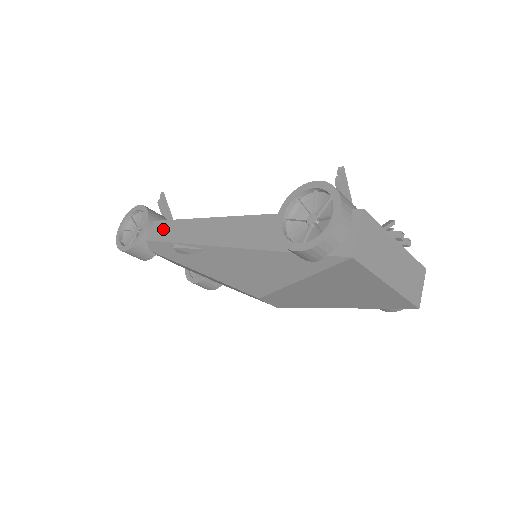
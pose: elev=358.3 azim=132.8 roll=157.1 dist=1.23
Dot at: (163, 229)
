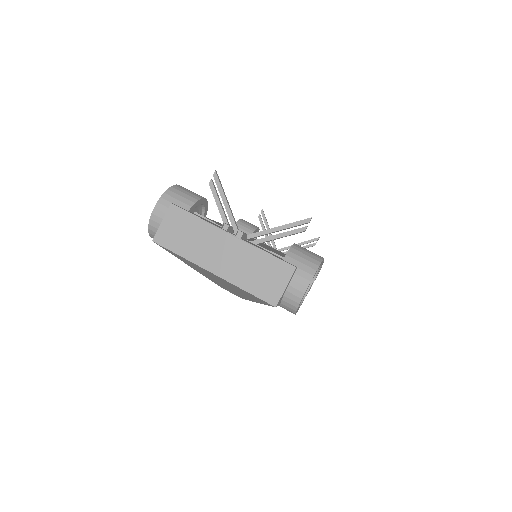
Dot at: occluded
